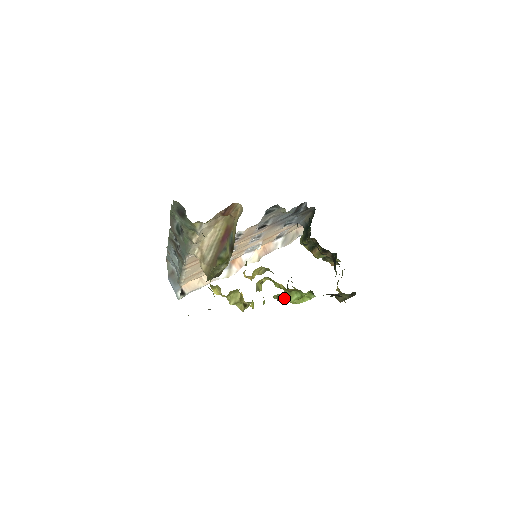
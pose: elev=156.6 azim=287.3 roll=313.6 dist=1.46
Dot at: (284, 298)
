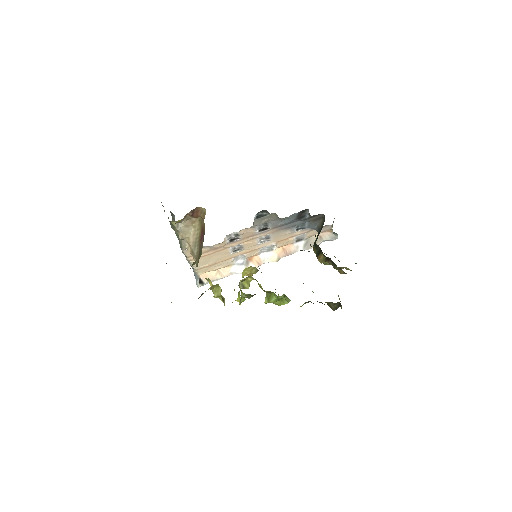
Dot at: (266, 298)
